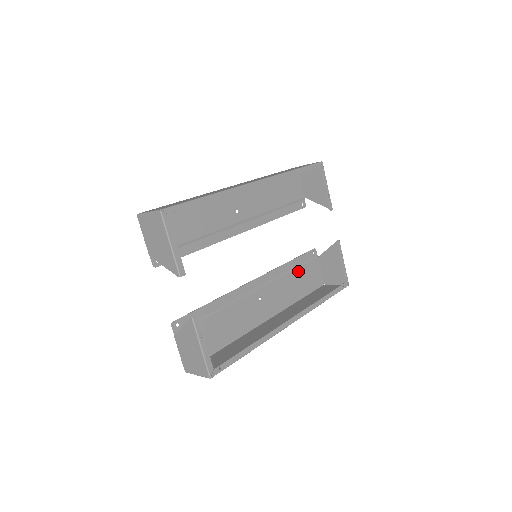
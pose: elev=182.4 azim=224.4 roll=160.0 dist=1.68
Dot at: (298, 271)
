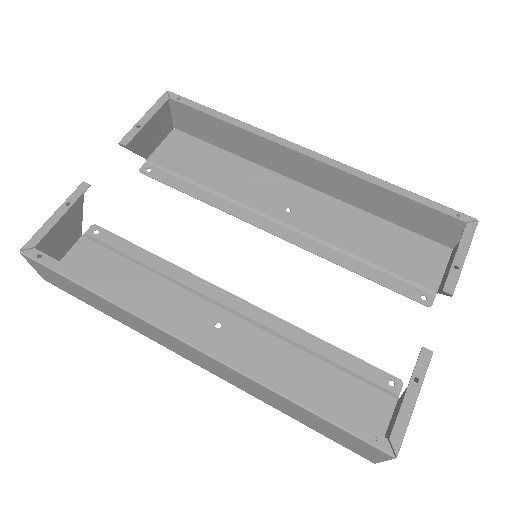
Dot at: (327, 370)
